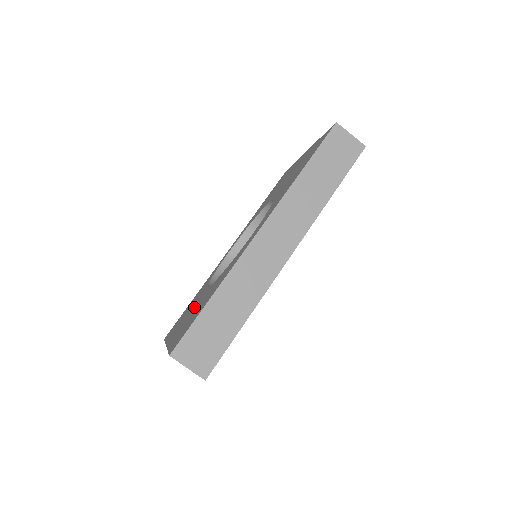
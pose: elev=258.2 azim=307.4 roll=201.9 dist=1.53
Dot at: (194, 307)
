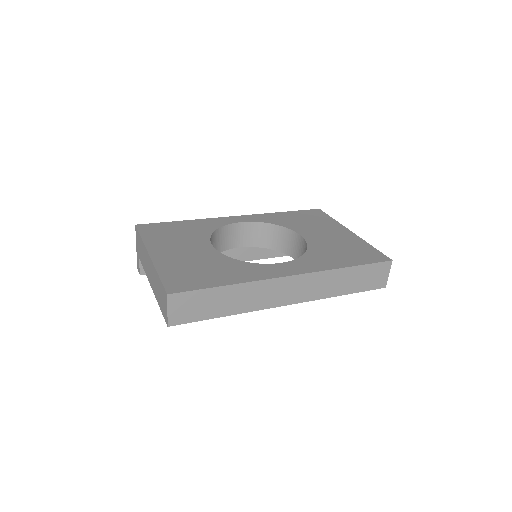
Dot at: (193, 252)
